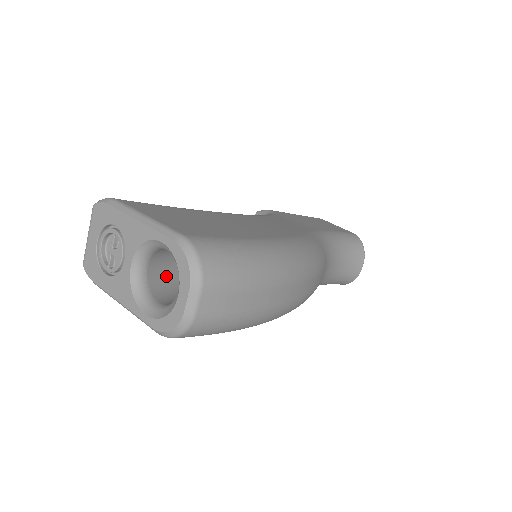
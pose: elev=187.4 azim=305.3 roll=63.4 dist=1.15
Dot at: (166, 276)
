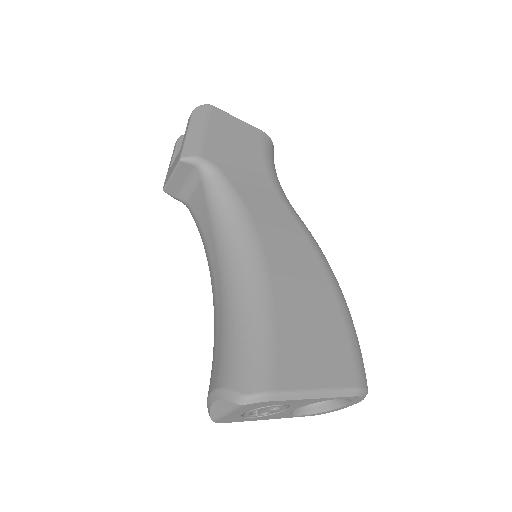
Dot at: occluded
